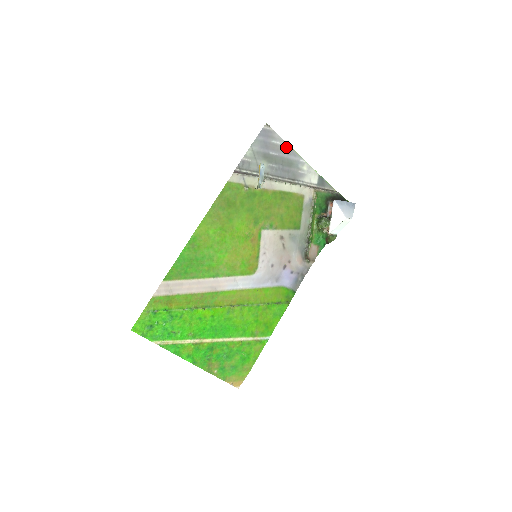
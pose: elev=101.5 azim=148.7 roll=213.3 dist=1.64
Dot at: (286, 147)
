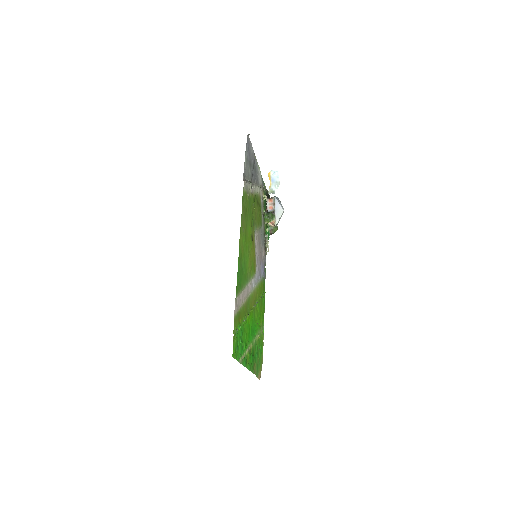
Dot at: (253, 153)
